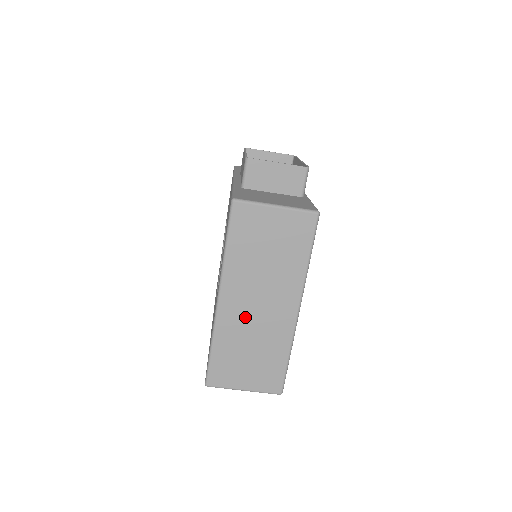
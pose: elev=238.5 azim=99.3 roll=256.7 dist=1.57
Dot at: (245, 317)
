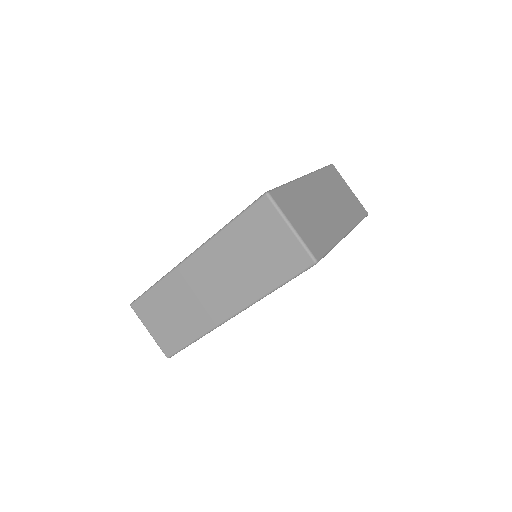
Dot at: (316, 199)
